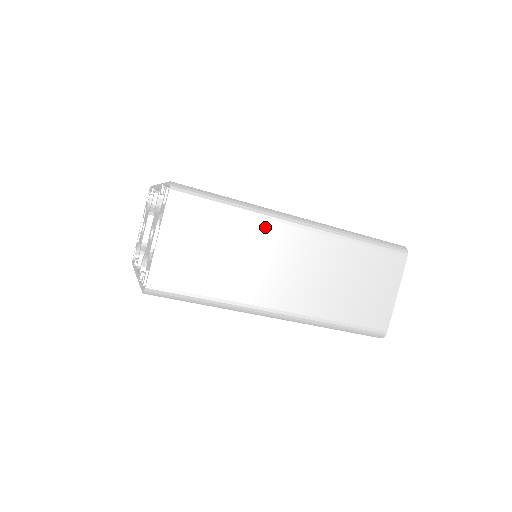
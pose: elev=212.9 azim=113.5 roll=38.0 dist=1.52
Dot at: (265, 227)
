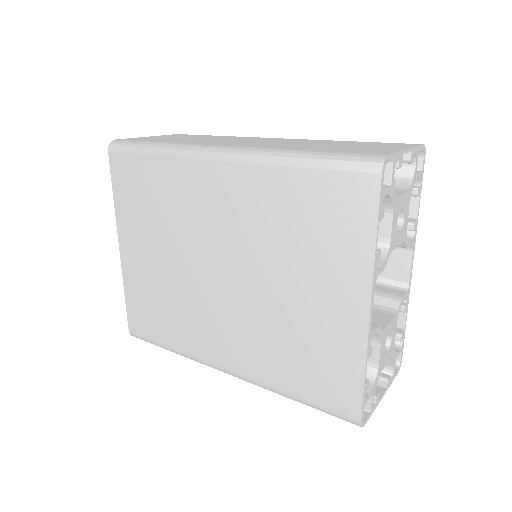
Dot at: occluded
